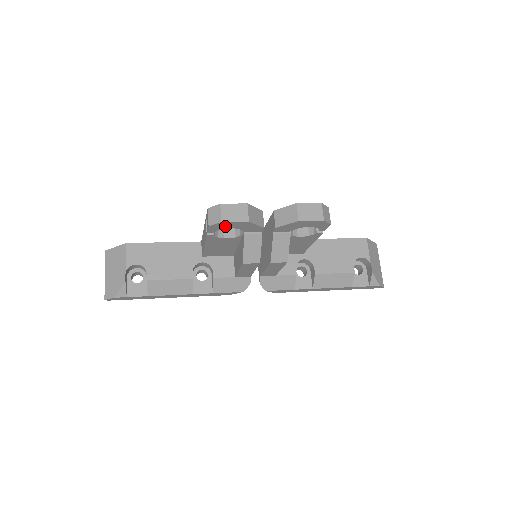
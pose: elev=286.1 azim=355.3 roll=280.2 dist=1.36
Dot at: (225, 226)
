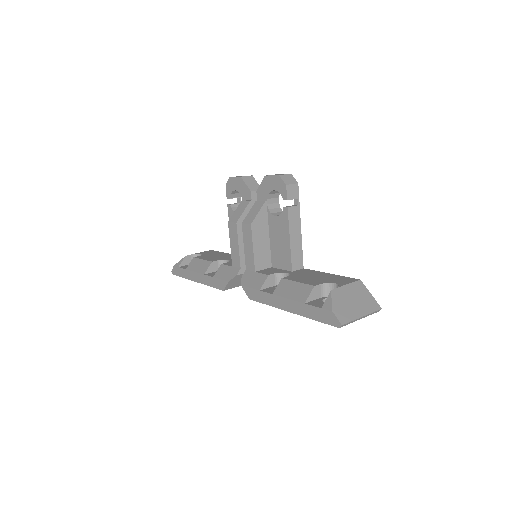
Dot at: (233, 186)
